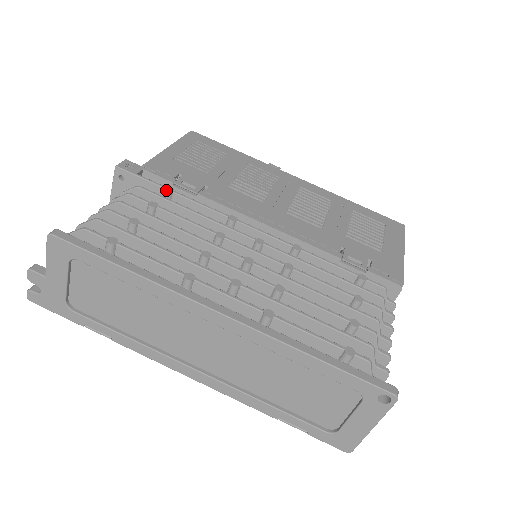
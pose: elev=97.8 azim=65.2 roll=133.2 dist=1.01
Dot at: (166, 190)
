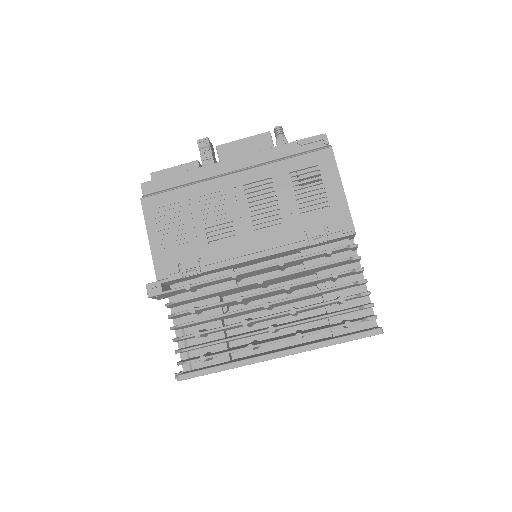
Dot at: occluded
